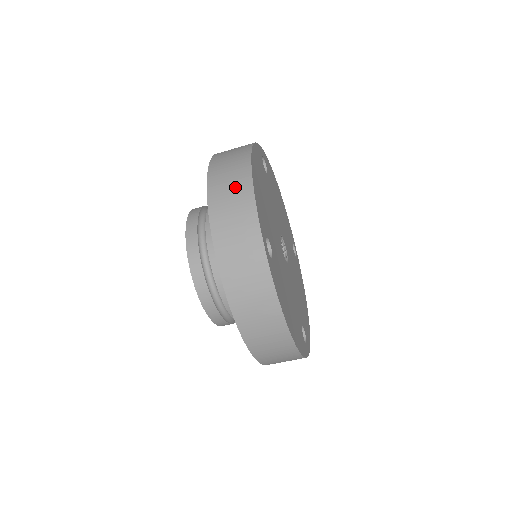
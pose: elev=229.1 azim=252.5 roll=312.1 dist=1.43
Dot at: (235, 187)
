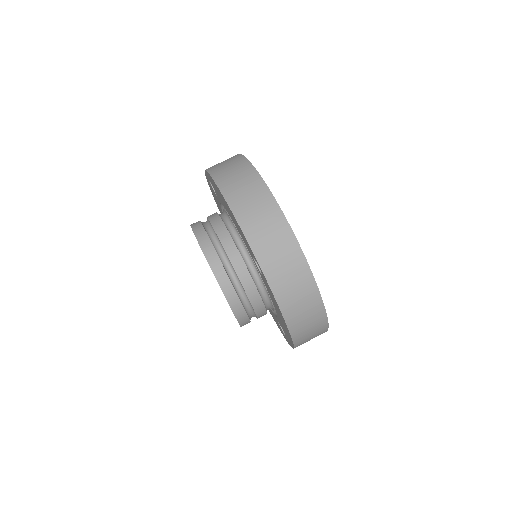
Dot at: occluded
